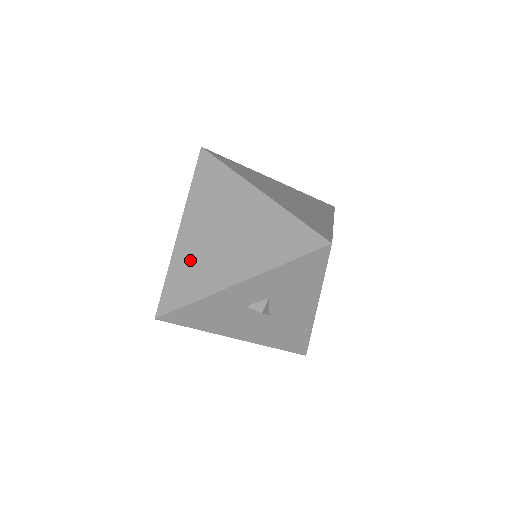
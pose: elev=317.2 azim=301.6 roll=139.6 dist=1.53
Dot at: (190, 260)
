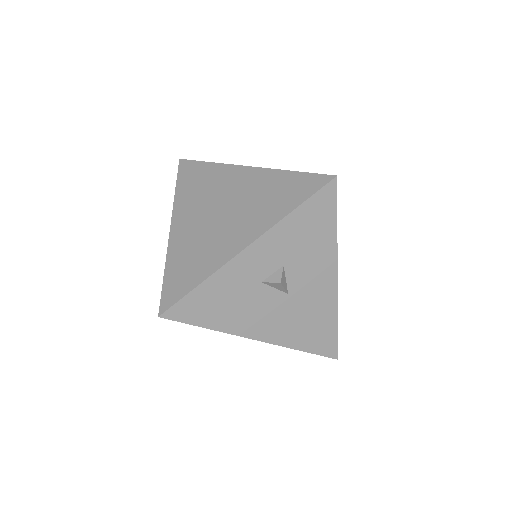
Dot at: (188, 248)
